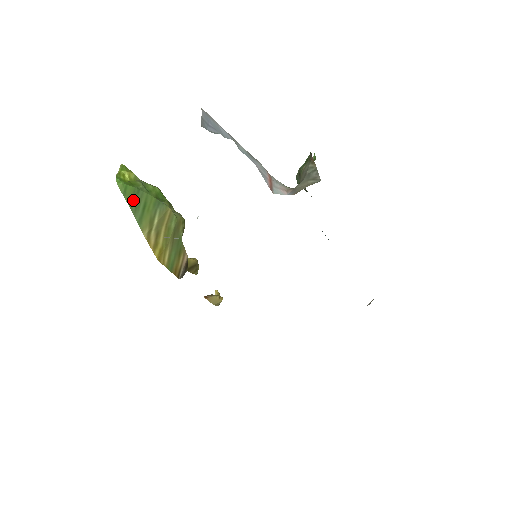
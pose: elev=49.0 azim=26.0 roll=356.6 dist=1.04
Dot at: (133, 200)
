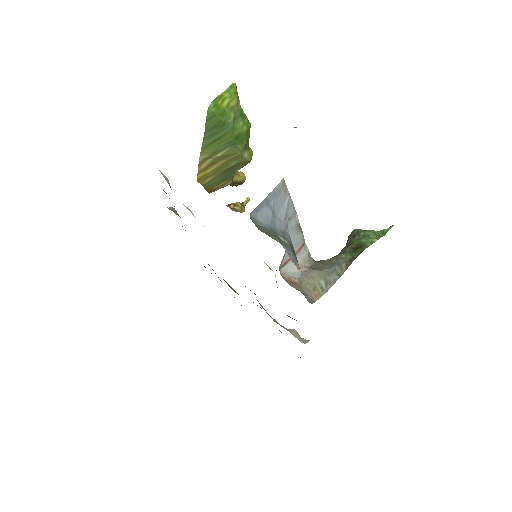
Dot at: (212, 128)
